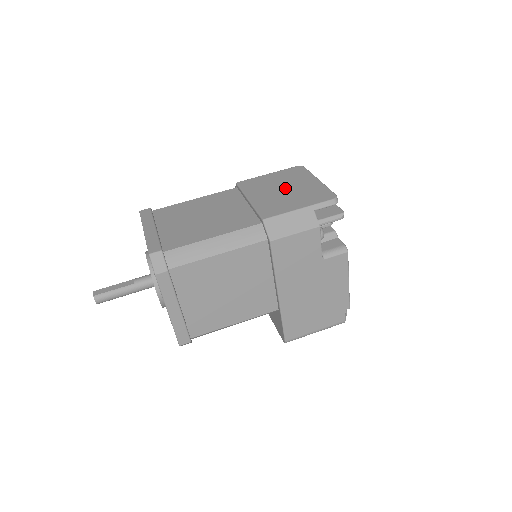
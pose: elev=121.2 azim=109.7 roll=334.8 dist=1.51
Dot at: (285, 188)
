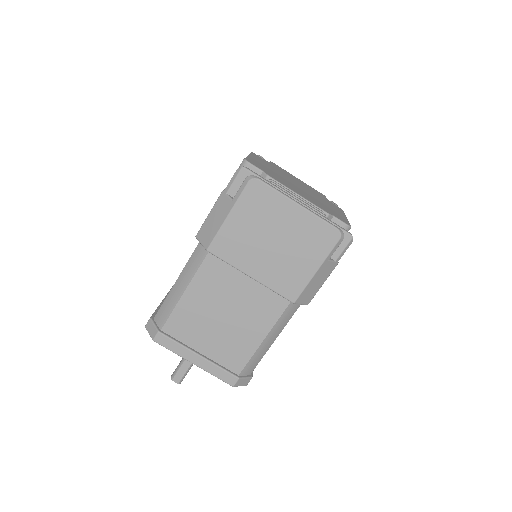
Dot at: (273, 240)
